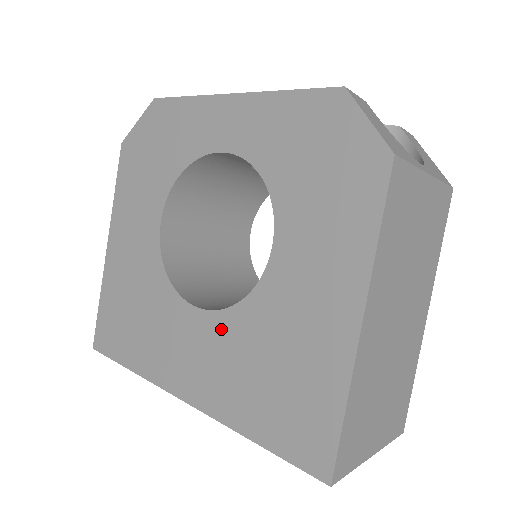
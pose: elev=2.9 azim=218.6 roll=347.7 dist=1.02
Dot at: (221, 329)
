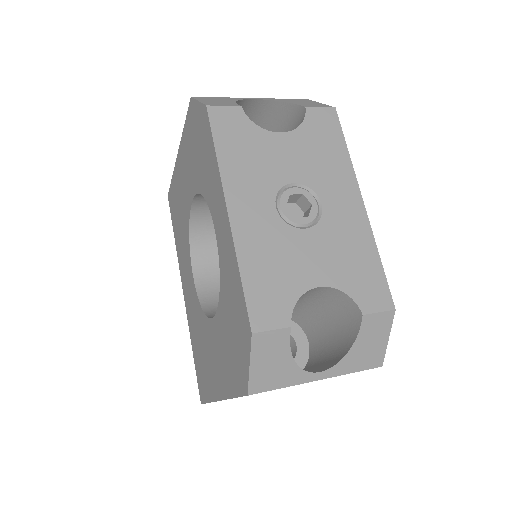
Dot at: (195, 301)
